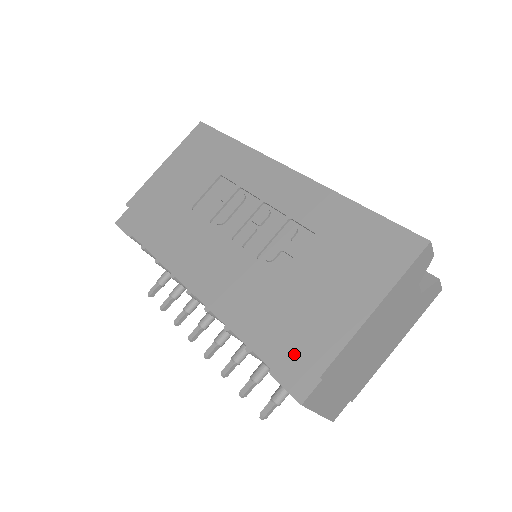
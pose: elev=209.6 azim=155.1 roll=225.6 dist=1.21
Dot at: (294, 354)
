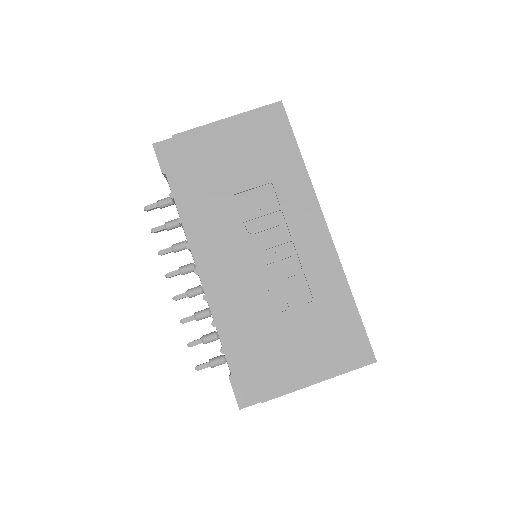
Dot at: (253, 378)
